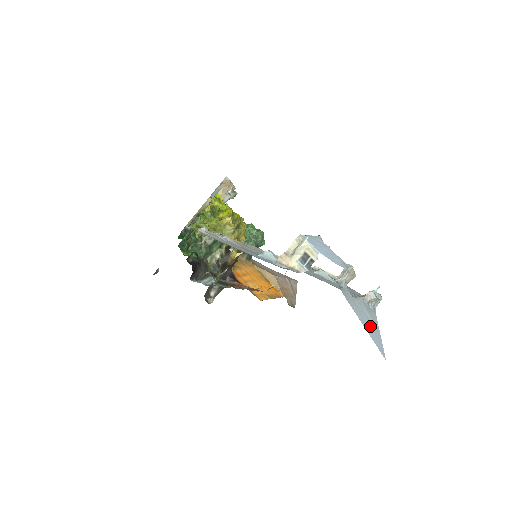
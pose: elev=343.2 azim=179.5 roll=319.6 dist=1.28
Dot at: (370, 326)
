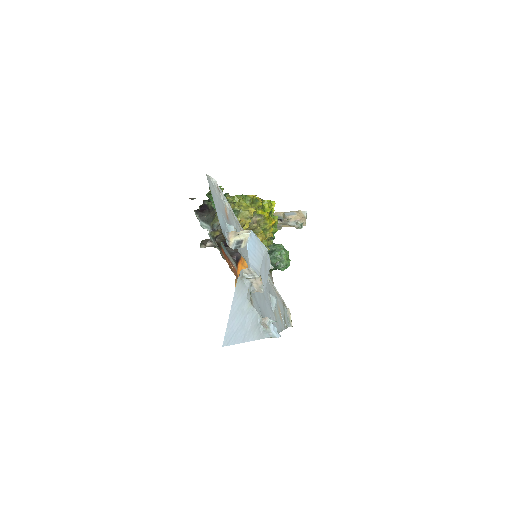
Dot at: (239, 324)
